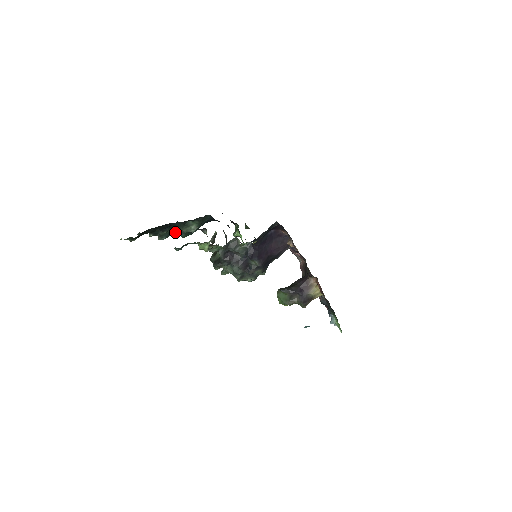
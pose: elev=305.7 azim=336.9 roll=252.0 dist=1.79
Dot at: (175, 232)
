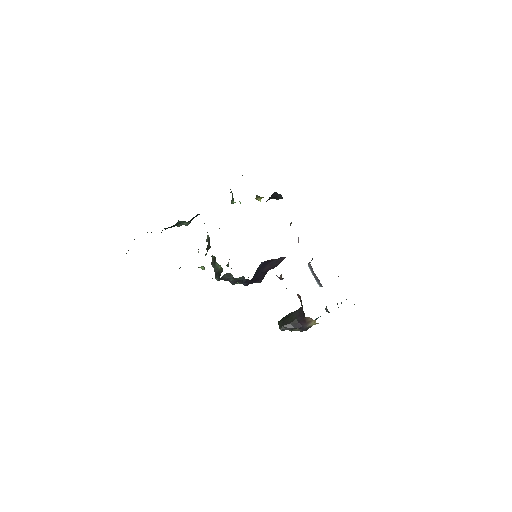
Dot at: occluded
